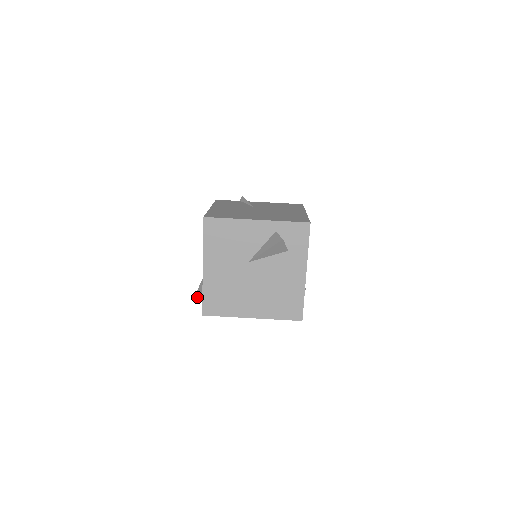
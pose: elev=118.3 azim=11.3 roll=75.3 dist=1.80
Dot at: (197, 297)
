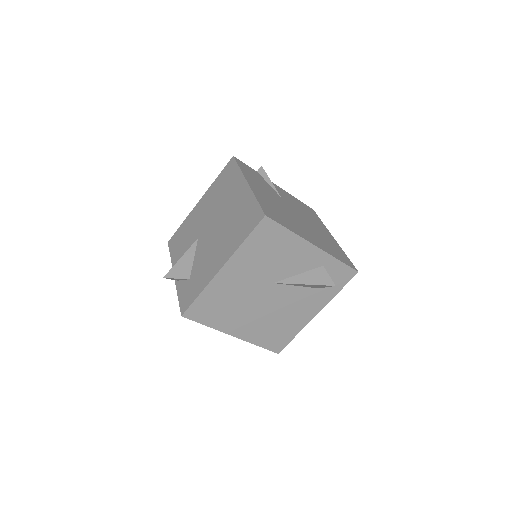
Dot at: (169, 278)
